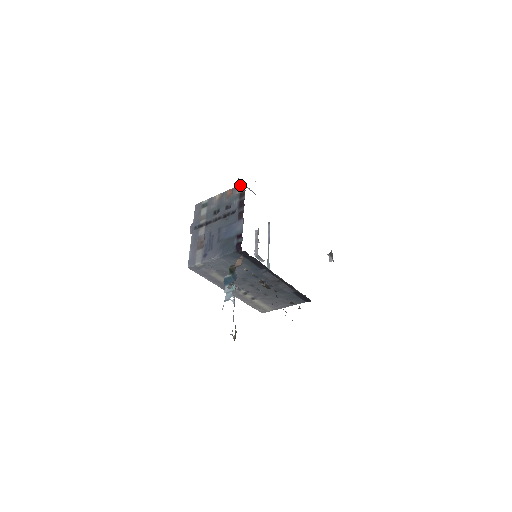
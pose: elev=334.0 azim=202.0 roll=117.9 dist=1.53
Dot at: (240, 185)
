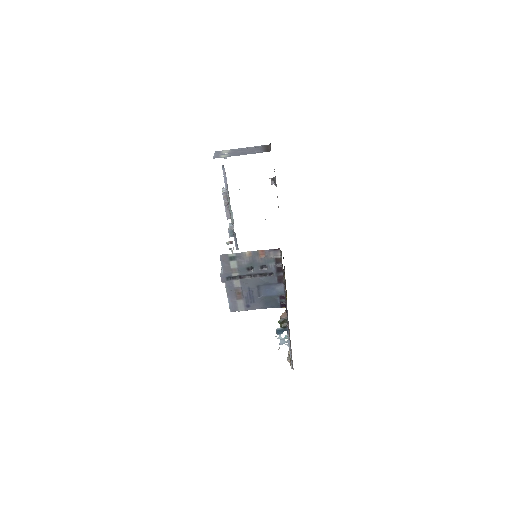
Dot at: (274, 250)
